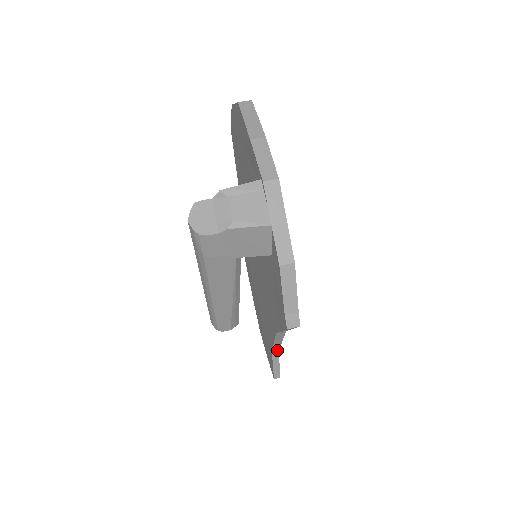
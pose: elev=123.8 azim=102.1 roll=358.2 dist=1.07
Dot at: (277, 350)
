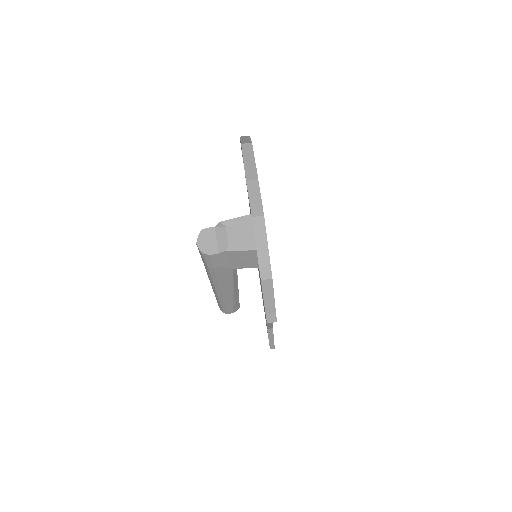
Dot at: (271, 328)
